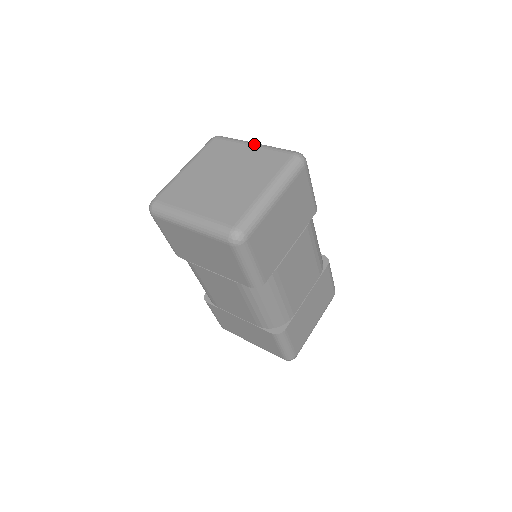
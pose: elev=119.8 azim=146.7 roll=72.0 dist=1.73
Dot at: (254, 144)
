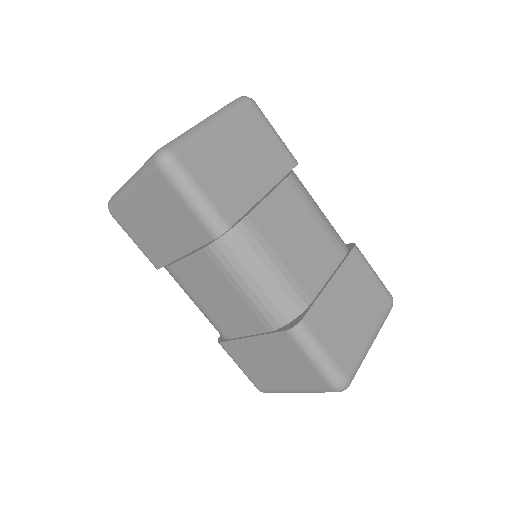
Dot at: occluded
